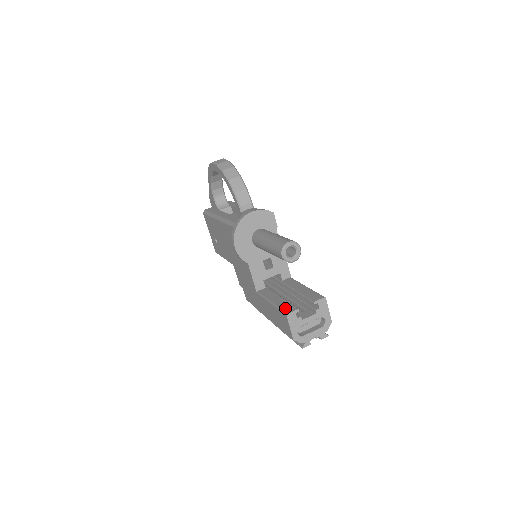
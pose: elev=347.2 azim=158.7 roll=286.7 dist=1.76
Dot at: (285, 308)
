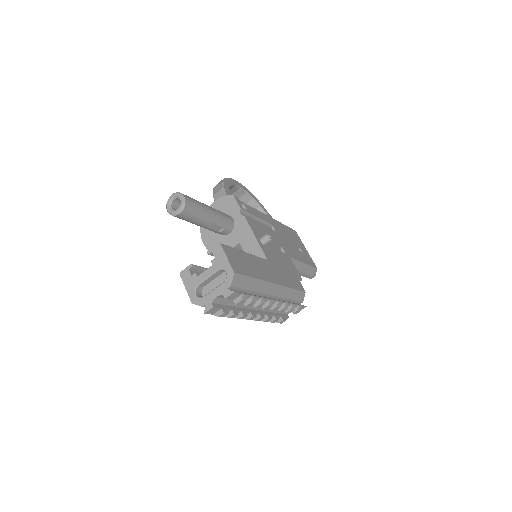
Dot at: occluded
